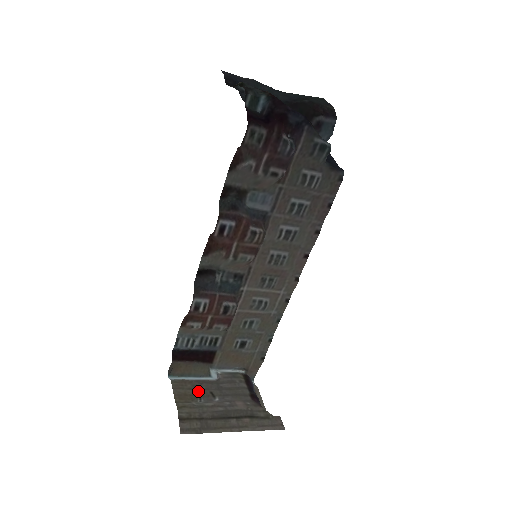
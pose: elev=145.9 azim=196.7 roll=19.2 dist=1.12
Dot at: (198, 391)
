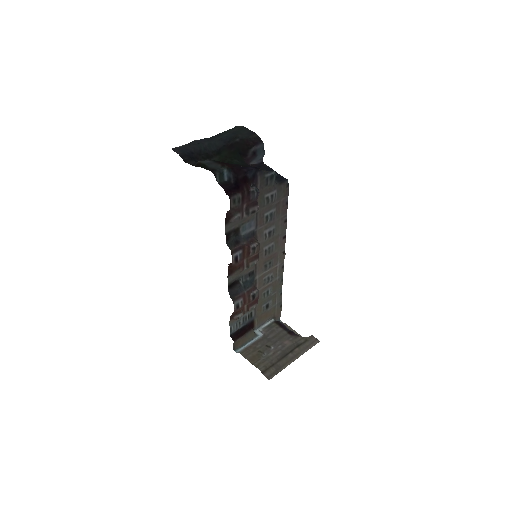
Dot at: (259, 350)
